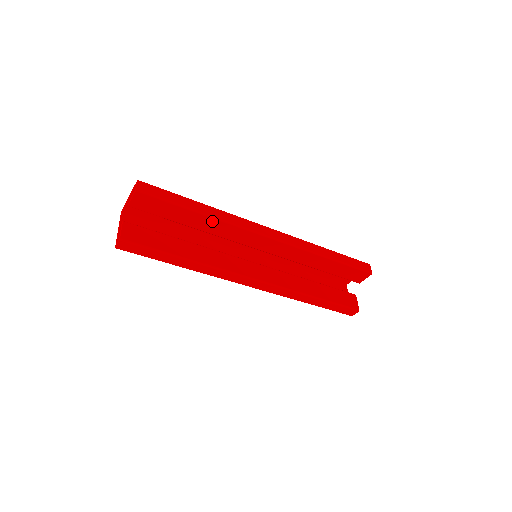
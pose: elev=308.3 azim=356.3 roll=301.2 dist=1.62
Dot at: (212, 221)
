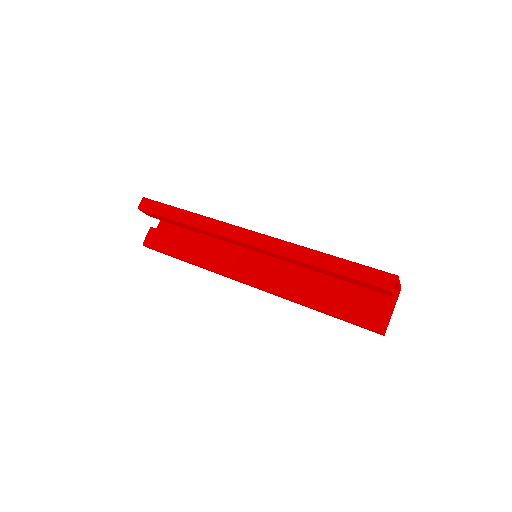
Dot at: (196, 228)
